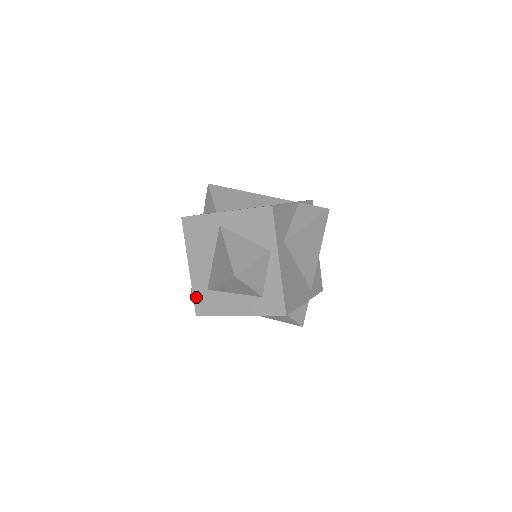
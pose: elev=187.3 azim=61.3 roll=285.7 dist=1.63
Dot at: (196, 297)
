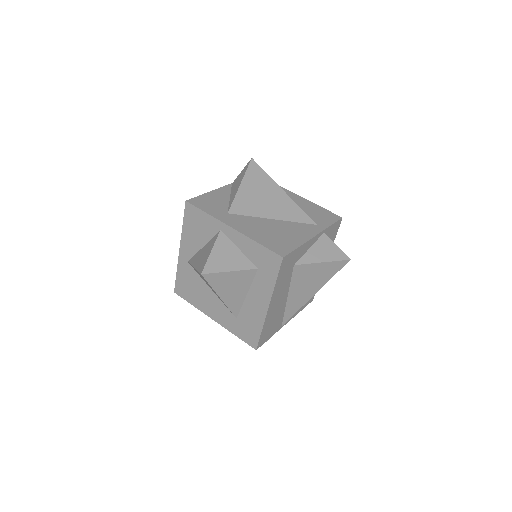
Dot at: (239, 335)
